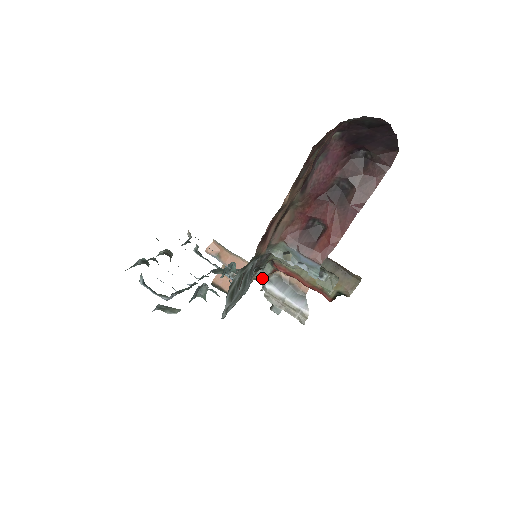
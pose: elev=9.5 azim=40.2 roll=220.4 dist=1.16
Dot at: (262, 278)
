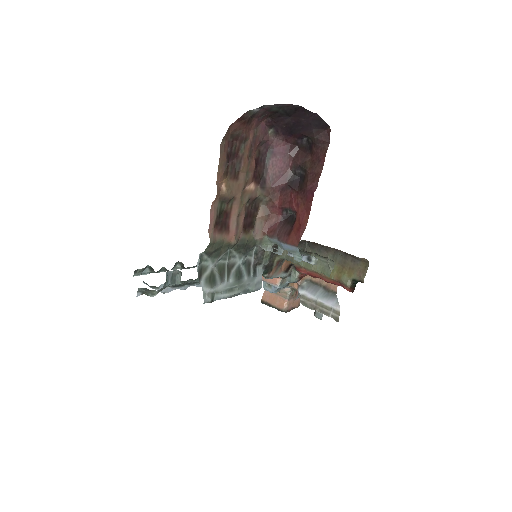
Dot at: occluded
